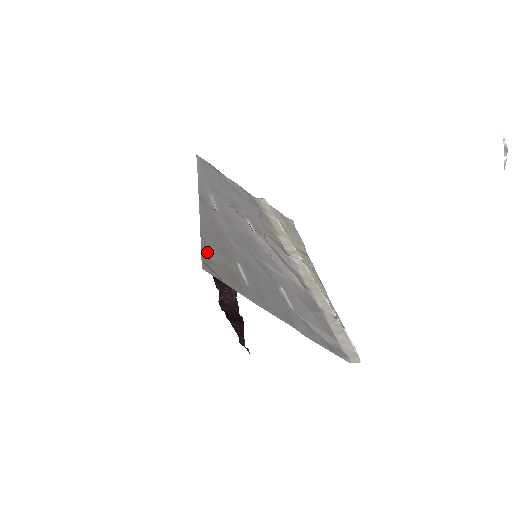
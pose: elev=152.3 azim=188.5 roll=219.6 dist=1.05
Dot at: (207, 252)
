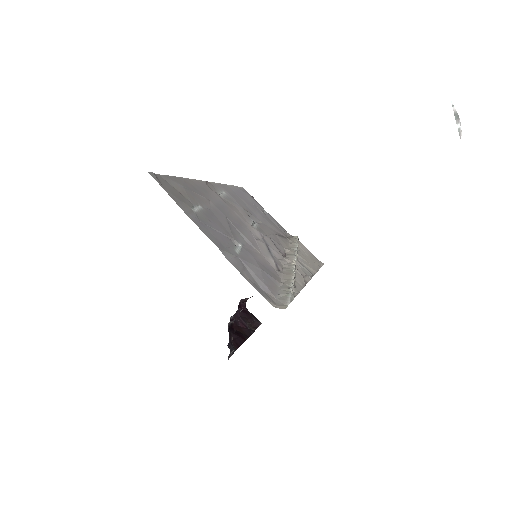
Dot at: (169, 179)
